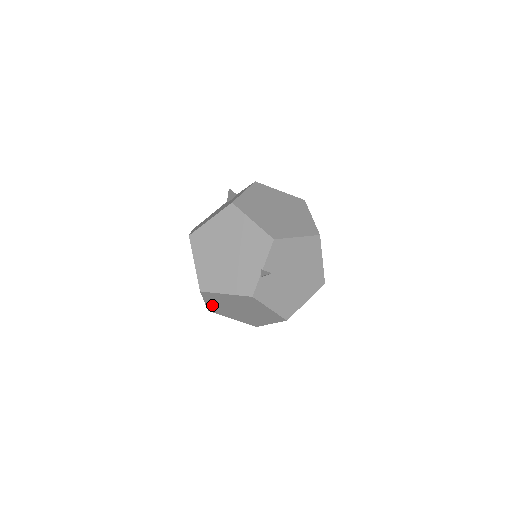
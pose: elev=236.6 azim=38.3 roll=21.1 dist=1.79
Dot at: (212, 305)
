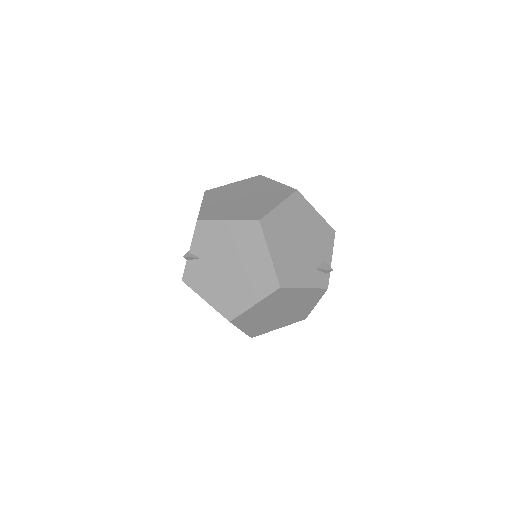
Dot at: occluded
